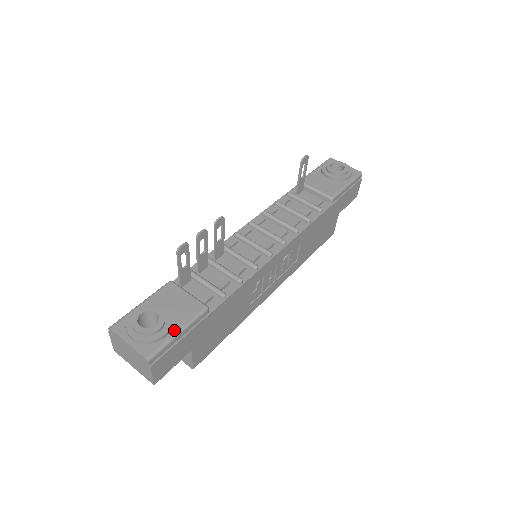
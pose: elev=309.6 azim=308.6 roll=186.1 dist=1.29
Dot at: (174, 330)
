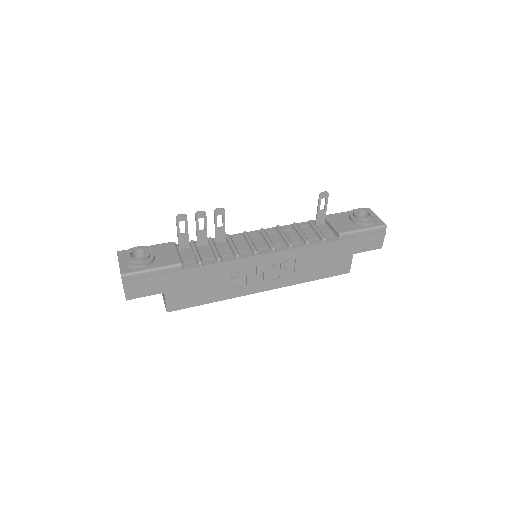
Dot at: (150, 267)
